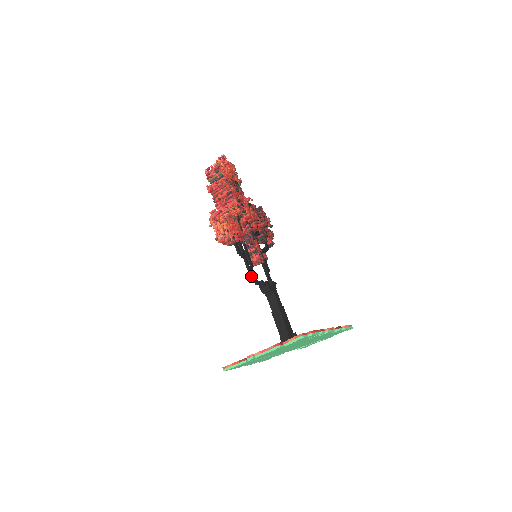
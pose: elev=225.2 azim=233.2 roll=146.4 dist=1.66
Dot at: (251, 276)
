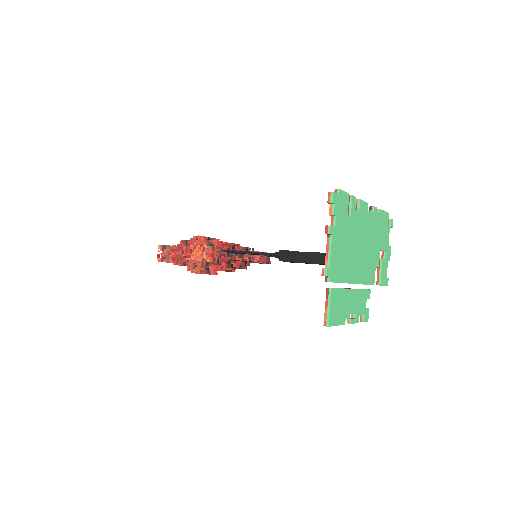
Dot at: (261, 254)
